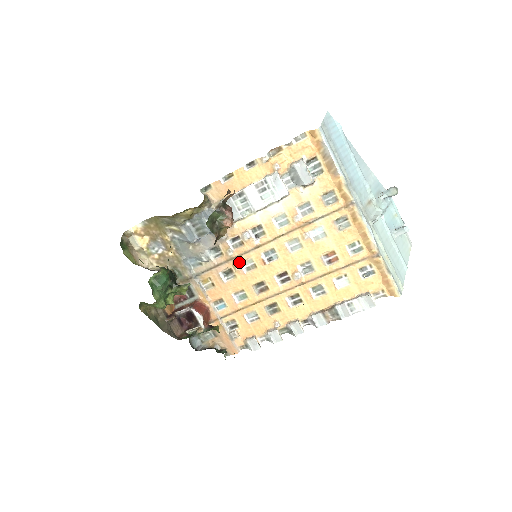
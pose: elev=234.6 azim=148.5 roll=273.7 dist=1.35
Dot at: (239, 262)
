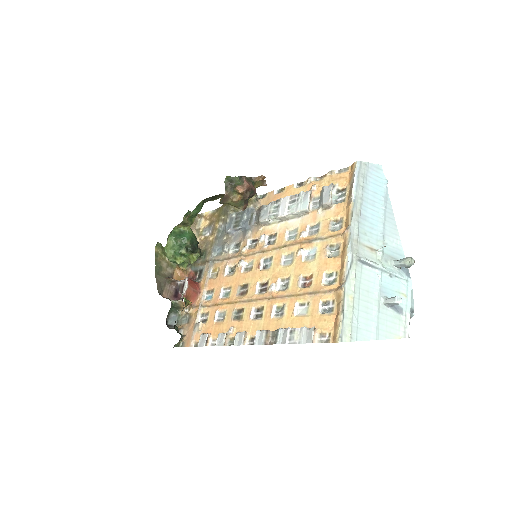
Dot at: (244, 260)
